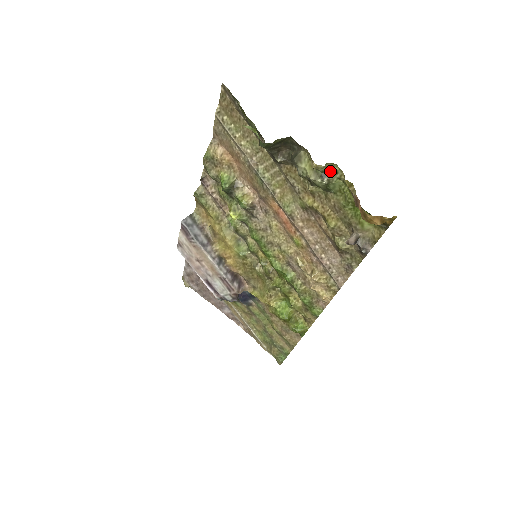
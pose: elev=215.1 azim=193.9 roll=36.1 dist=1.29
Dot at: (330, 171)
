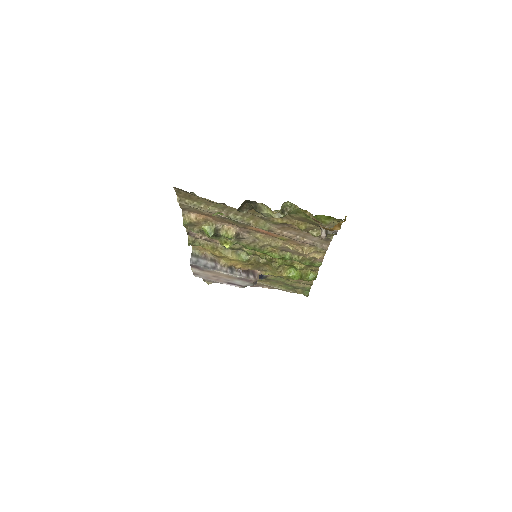
Dot at: (286, 206)
